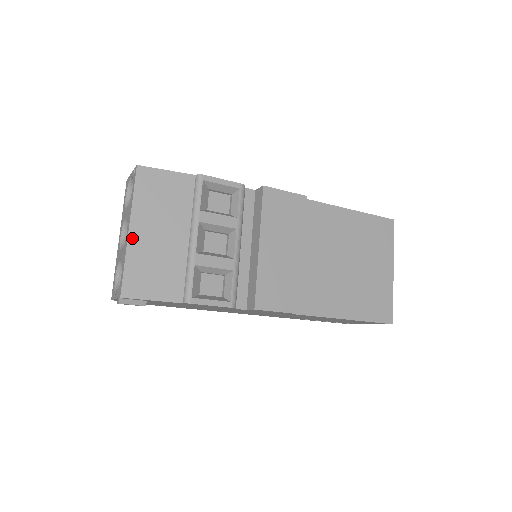
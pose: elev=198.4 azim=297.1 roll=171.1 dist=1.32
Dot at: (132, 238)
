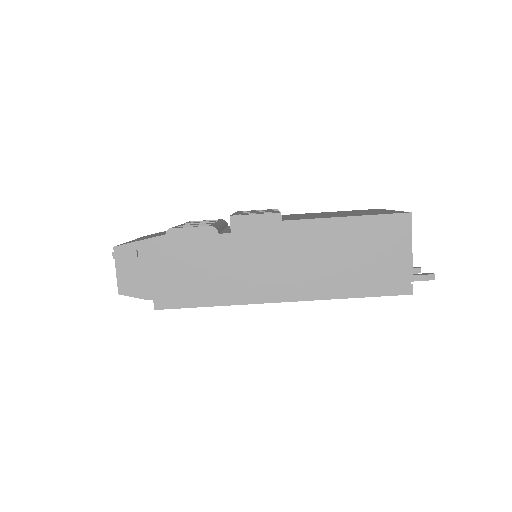
Dot at: occluded
